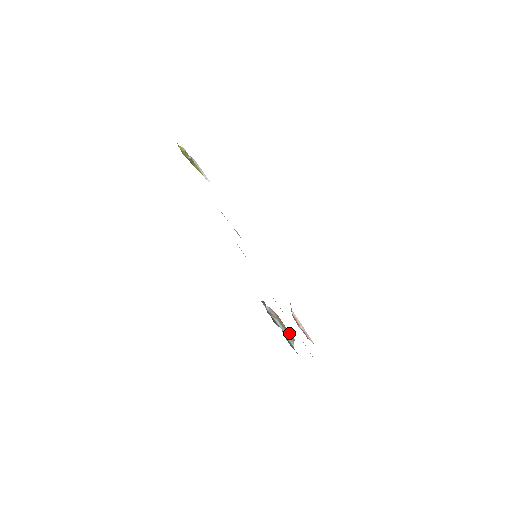
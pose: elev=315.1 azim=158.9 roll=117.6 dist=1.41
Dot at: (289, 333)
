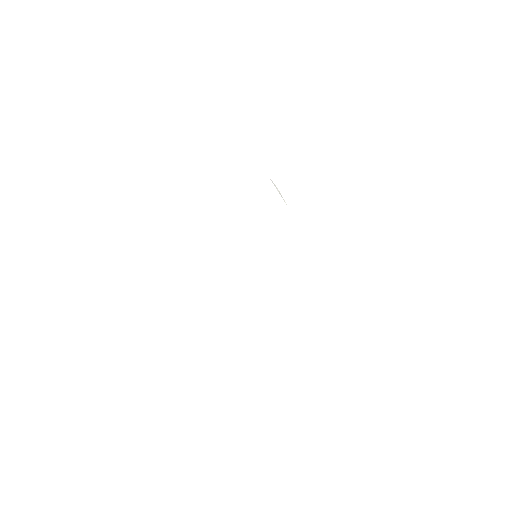
Dot at: occluded
